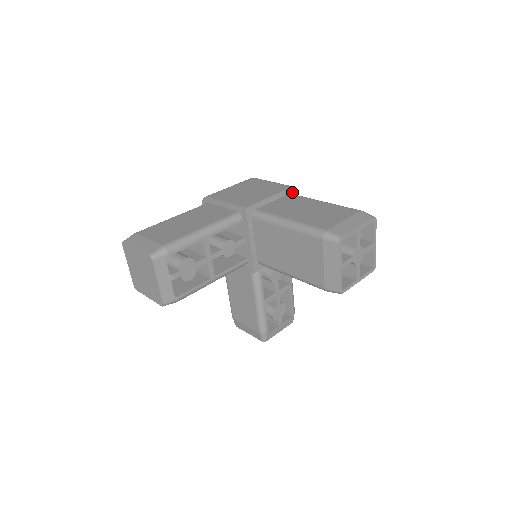
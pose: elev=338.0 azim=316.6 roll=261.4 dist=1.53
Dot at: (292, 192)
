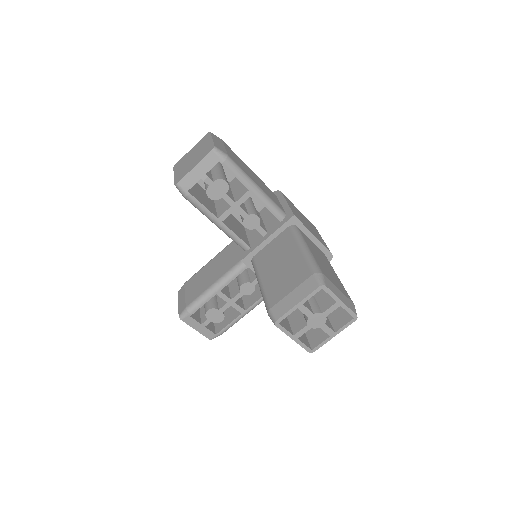
Dot at: (327, 256)
